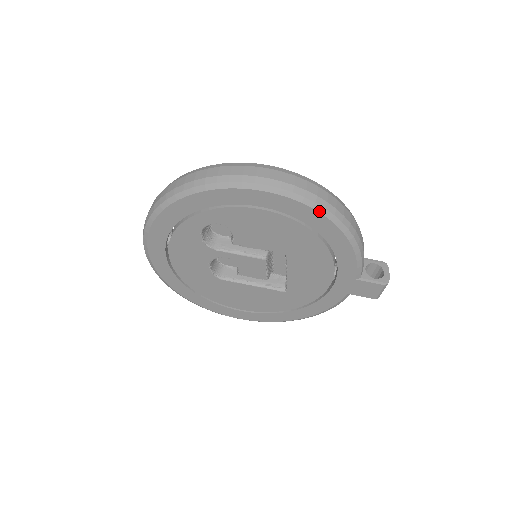
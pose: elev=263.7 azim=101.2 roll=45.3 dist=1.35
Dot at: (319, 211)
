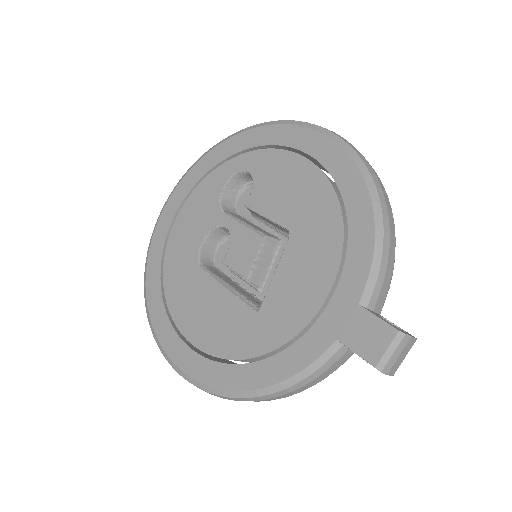
Dot at: (356, 162)
